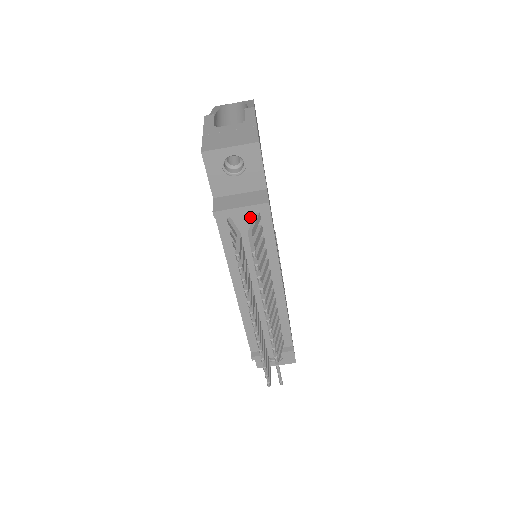
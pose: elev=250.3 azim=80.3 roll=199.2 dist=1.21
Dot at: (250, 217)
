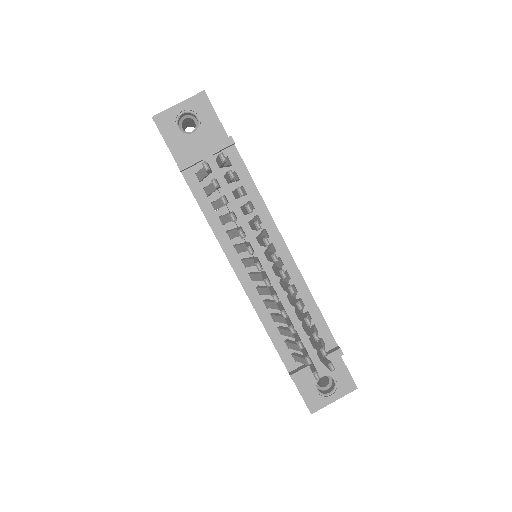
Dot at: occluded
